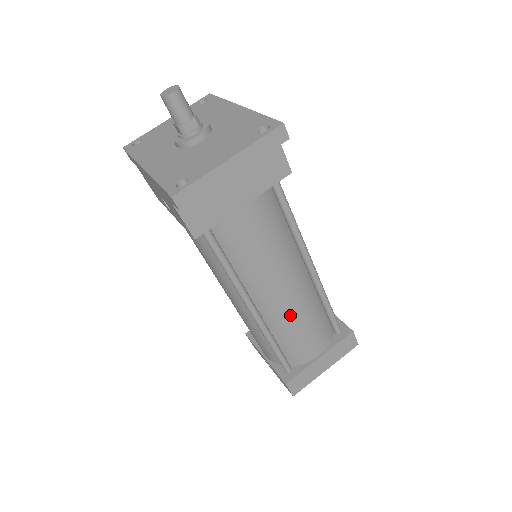
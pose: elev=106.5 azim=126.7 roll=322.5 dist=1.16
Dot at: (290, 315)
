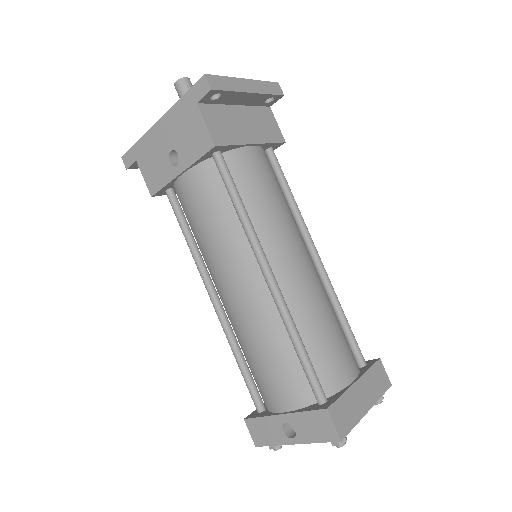
Dot at: (310, 296)
